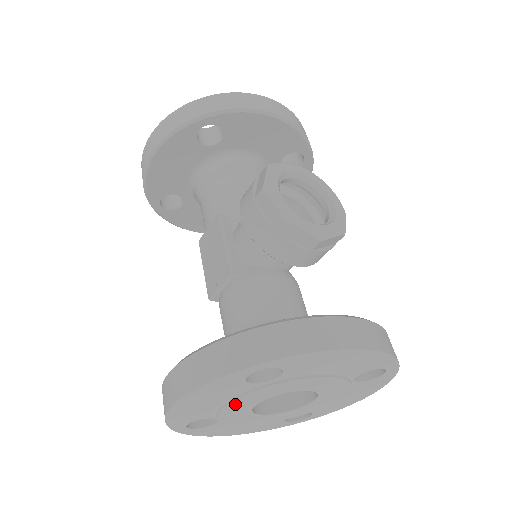
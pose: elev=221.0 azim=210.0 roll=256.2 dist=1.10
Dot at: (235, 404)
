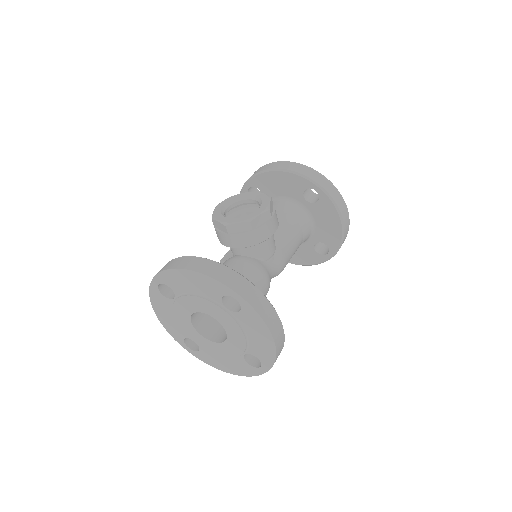
Dot at: (180, 320)
